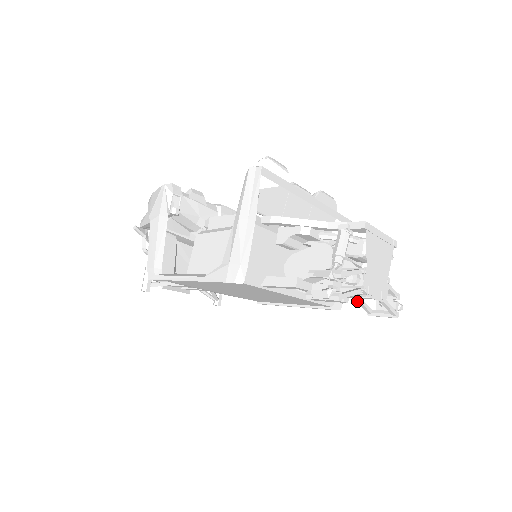
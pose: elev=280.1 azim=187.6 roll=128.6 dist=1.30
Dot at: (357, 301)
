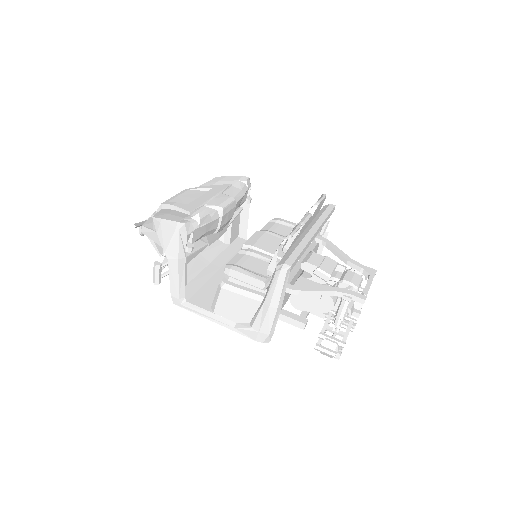
Dot at: occluded
